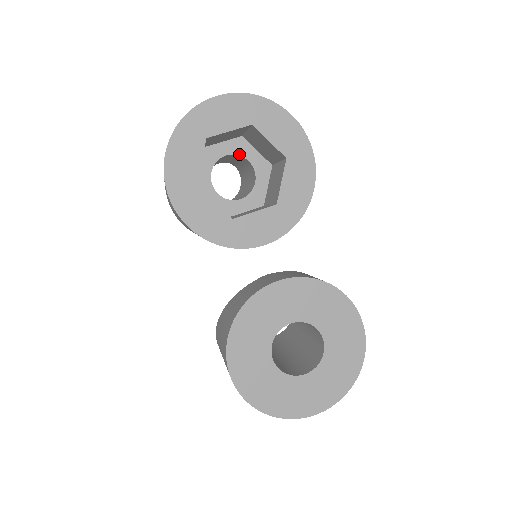
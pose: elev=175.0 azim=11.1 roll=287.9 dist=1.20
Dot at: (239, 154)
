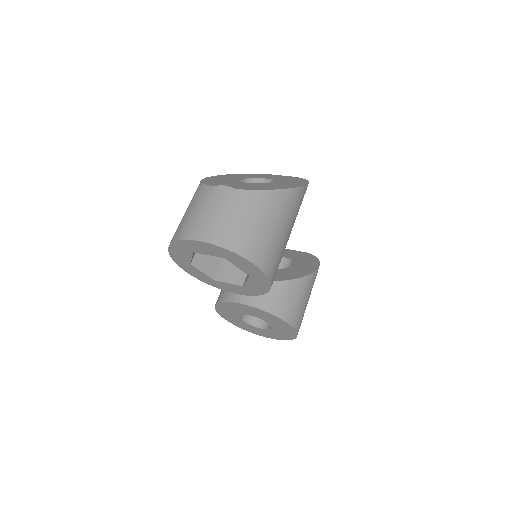
Dot at: occluded
